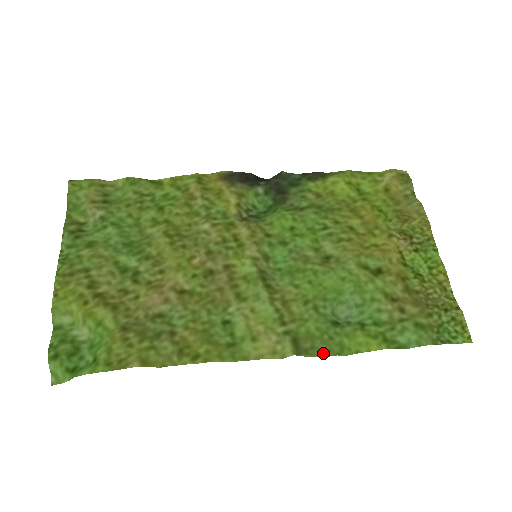
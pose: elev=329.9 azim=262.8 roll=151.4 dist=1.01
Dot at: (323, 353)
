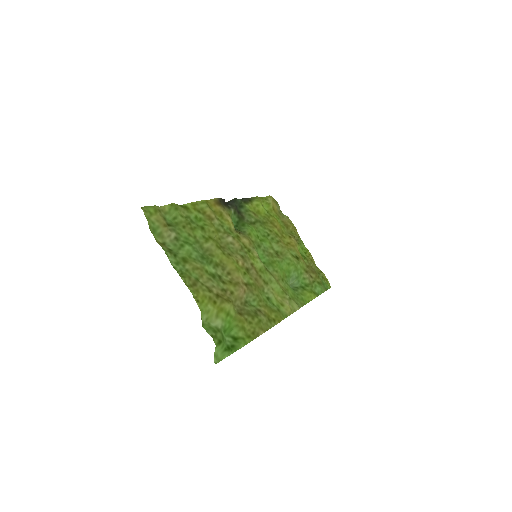
Dot at: (300, 305)
